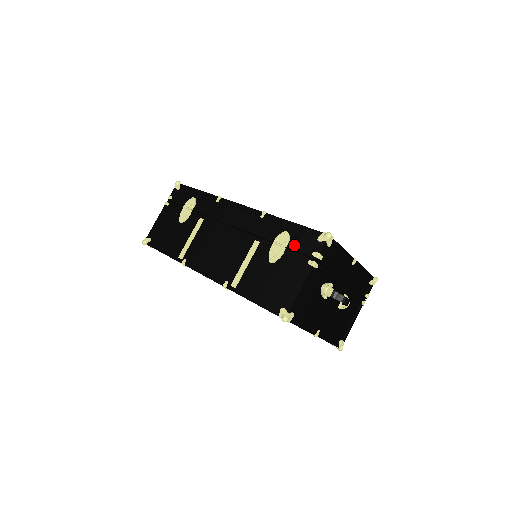
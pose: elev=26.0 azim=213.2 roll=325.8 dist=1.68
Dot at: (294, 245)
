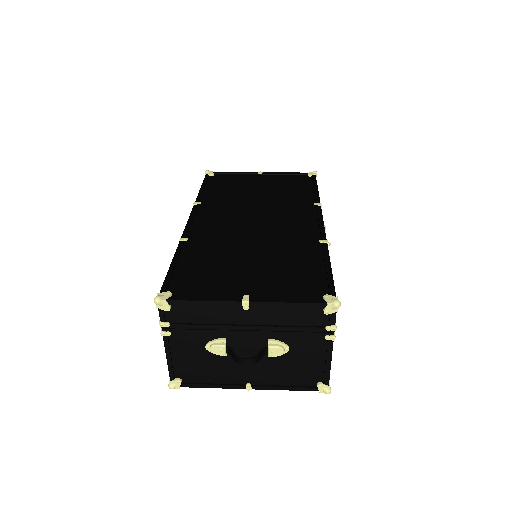
Dot at: occluded
